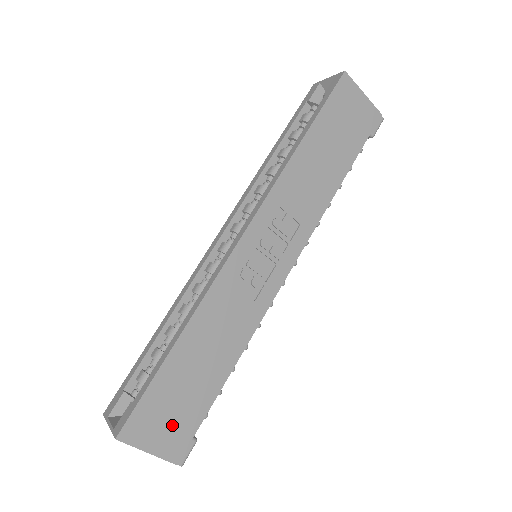
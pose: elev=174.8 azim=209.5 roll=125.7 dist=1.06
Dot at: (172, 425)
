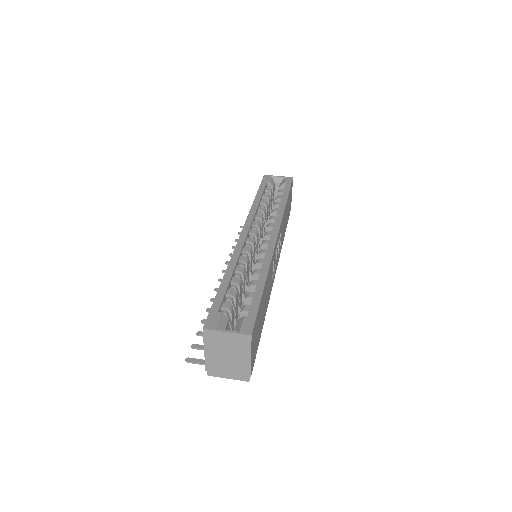
Dot at: (256, 343)
